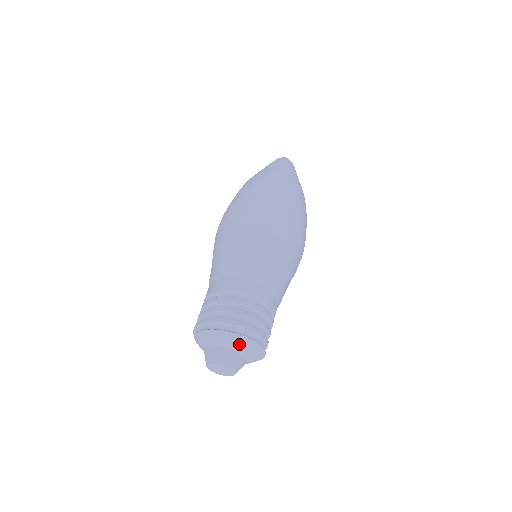
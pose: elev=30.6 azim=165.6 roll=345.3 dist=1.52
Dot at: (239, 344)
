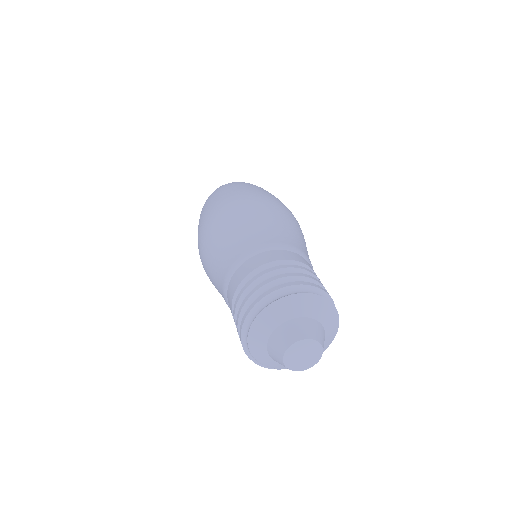
Dot at: (331, 325)
